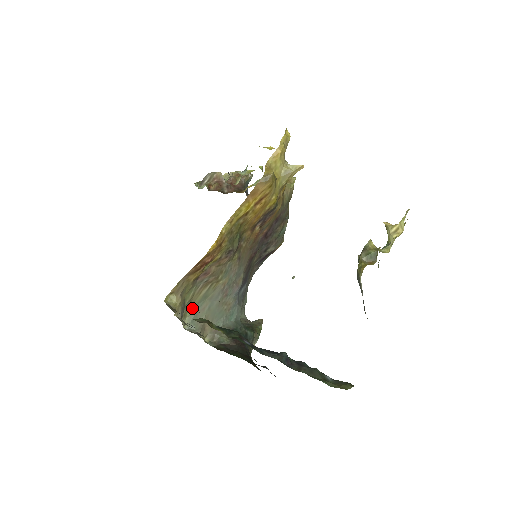
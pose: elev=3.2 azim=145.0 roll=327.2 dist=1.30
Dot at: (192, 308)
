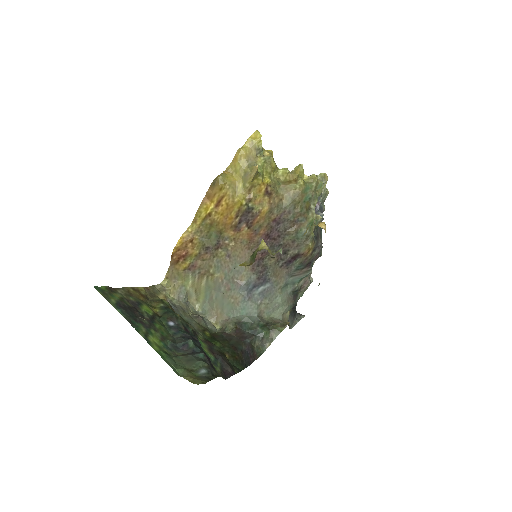
Dot at: (203, 295)
